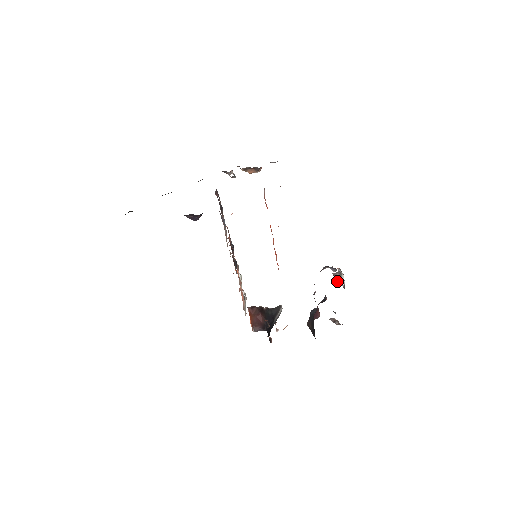
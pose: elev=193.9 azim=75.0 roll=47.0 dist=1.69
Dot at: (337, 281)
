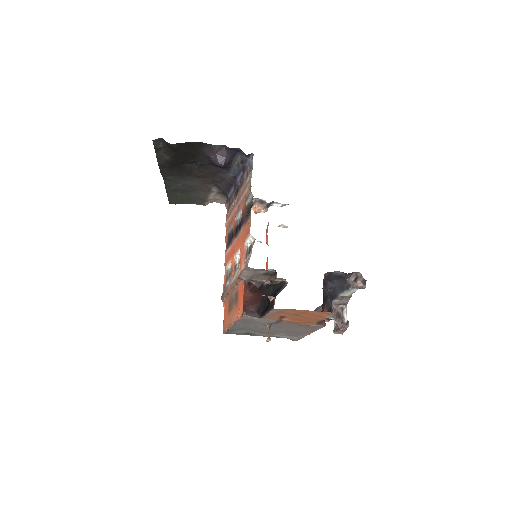
Dot at: (338, 319)
